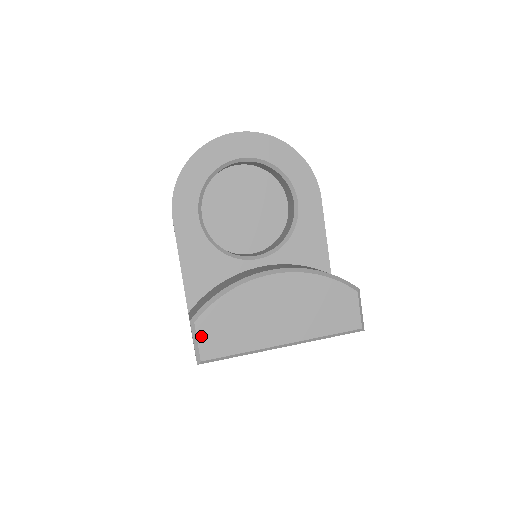
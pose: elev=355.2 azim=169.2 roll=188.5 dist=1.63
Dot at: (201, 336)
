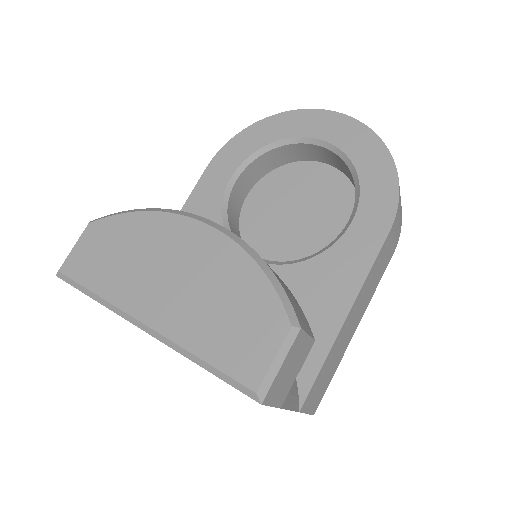
Dot at: (82, 242)
